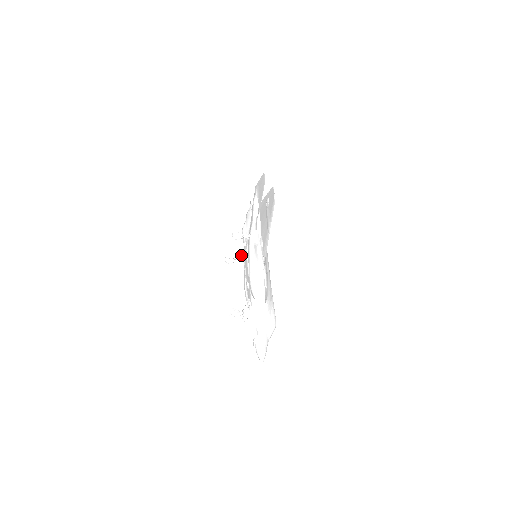
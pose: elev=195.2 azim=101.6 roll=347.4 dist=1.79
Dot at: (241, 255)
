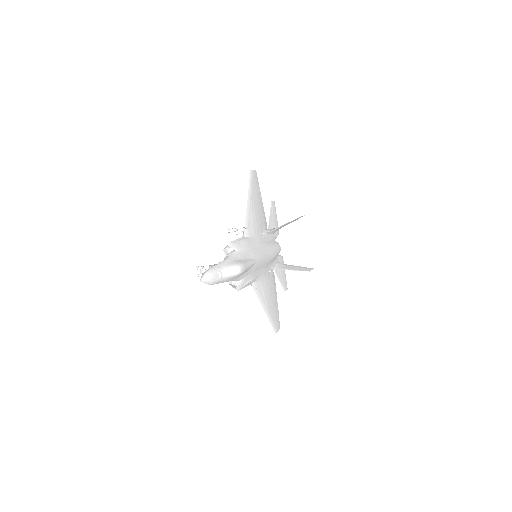
Dot at: occluded
